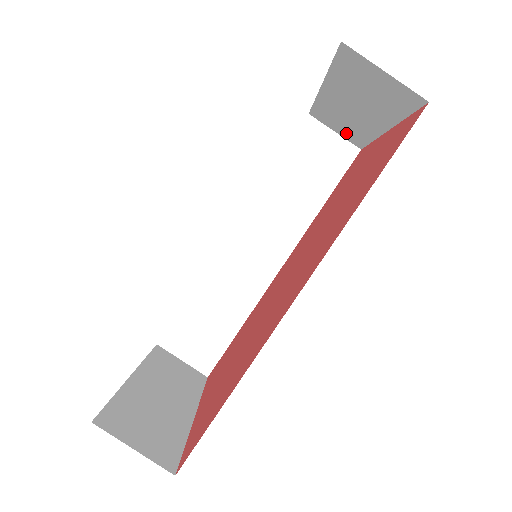
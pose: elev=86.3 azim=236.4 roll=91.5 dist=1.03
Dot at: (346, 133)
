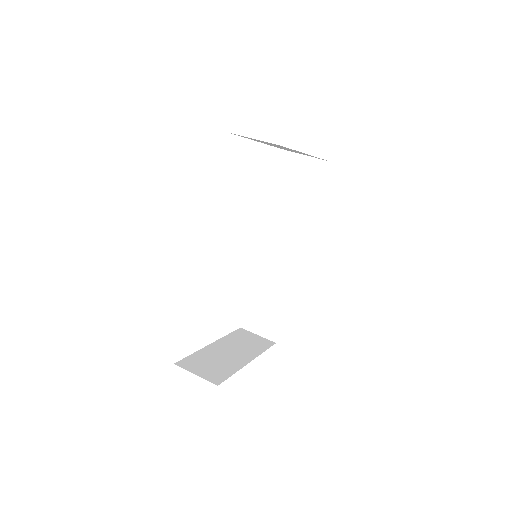
Dot at: occluded
